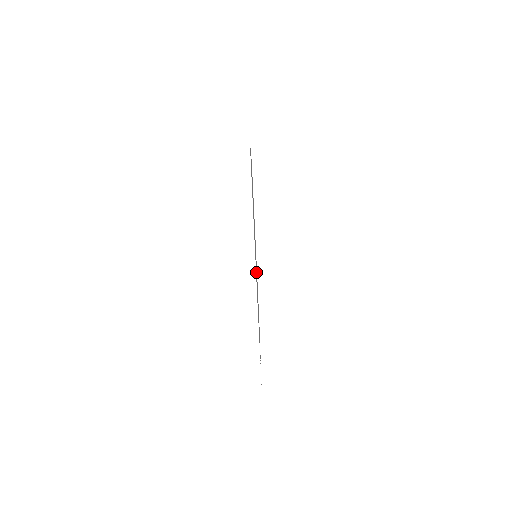
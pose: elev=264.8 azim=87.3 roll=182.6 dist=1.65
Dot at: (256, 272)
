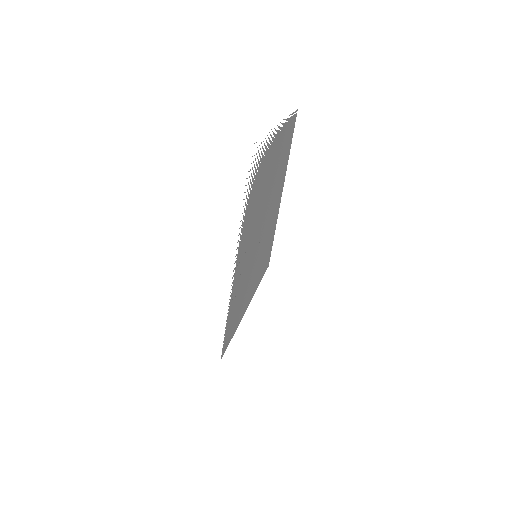
Dot at: (263, 203)
